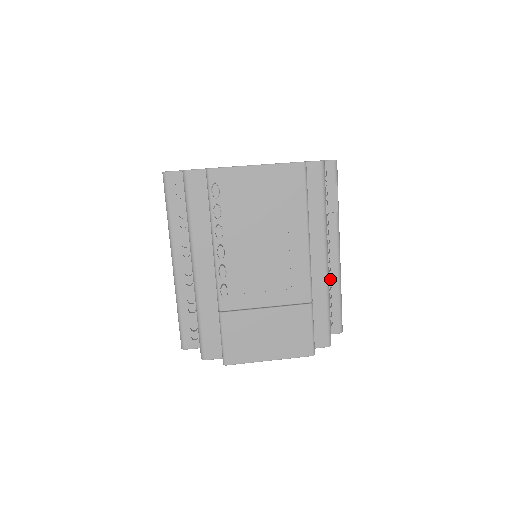
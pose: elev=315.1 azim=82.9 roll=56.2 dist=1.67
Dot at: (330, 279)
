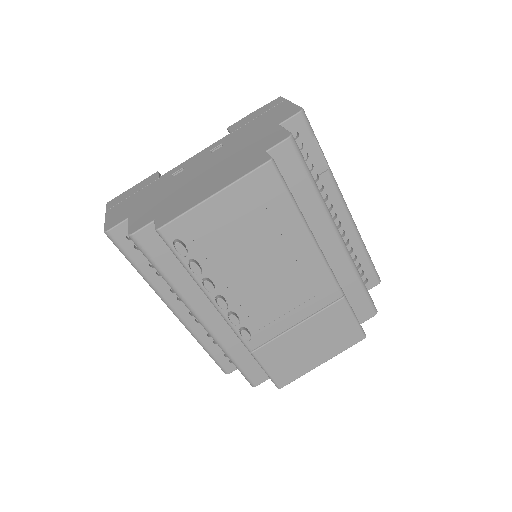
Dot at: (348, 241)
